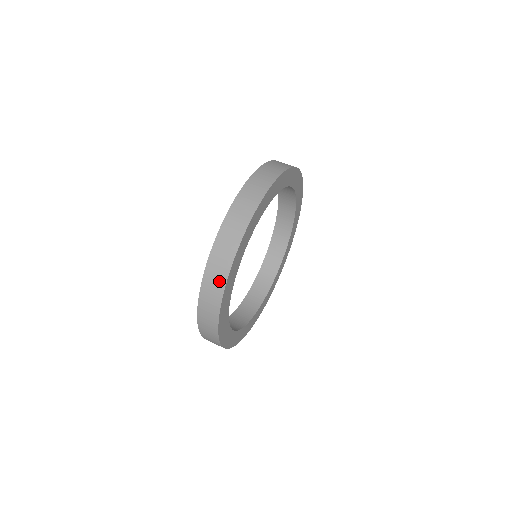
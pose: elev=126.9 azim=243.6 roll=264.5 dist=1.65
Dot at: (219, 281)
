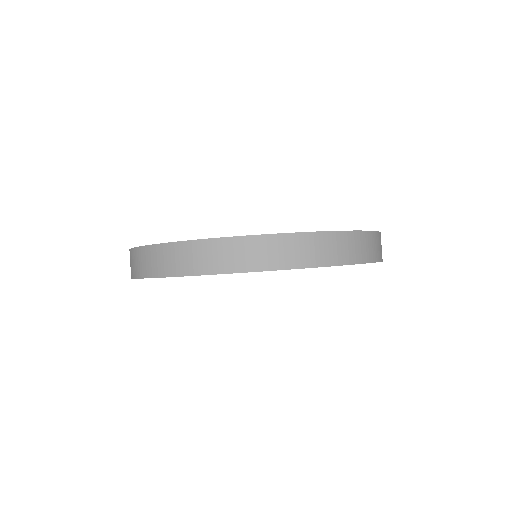
Dot at: (139, 269)
